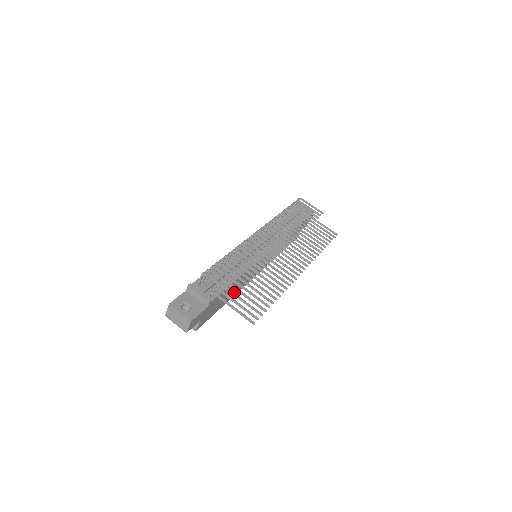
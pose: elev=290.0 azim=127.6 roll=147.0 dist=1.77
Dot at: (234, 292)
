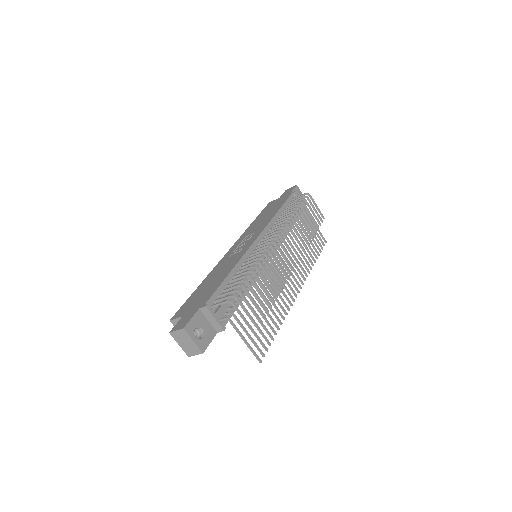
Dot at: occluded
